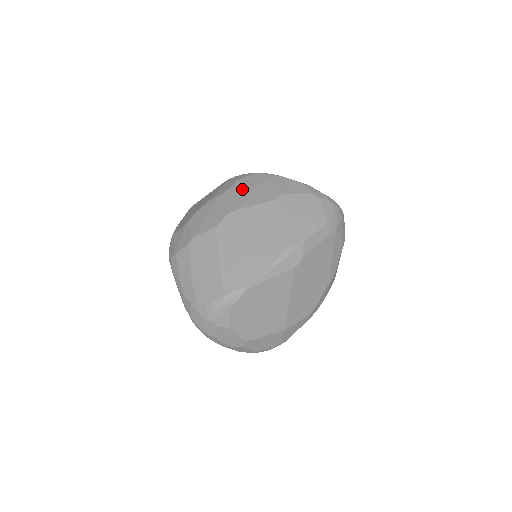
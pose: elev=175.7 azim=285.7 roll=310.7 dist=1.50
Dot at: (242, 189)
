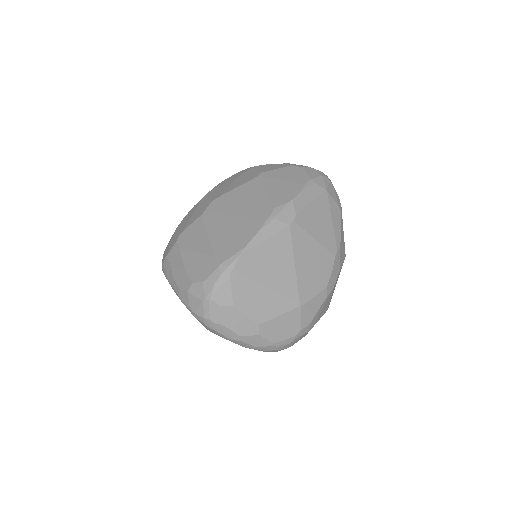
Dot at: (224, 184)
